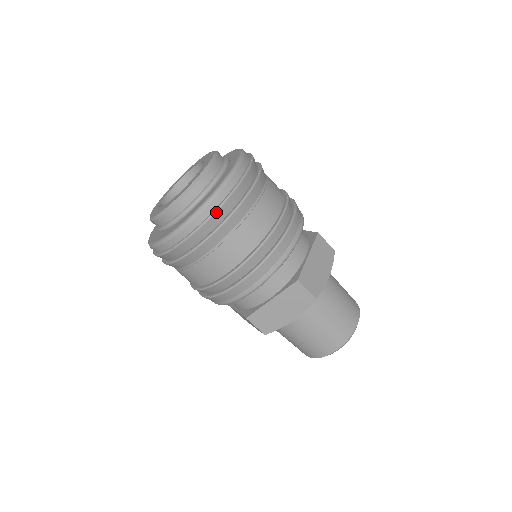
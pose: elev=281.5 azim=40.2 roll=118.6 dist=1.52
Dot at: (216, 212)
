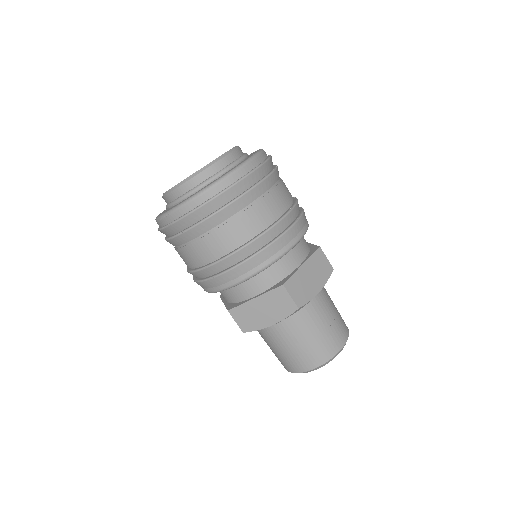
Dot at: (216, 197)
